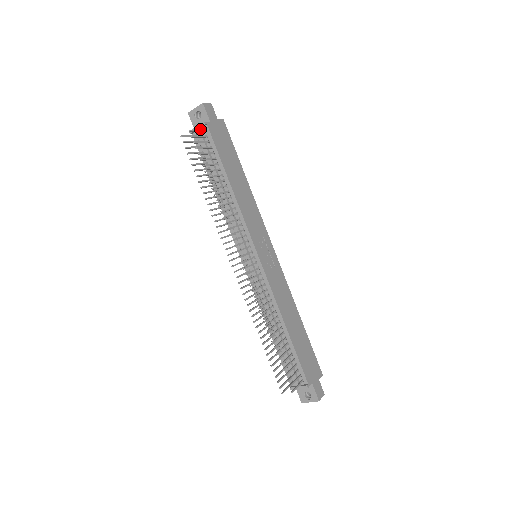
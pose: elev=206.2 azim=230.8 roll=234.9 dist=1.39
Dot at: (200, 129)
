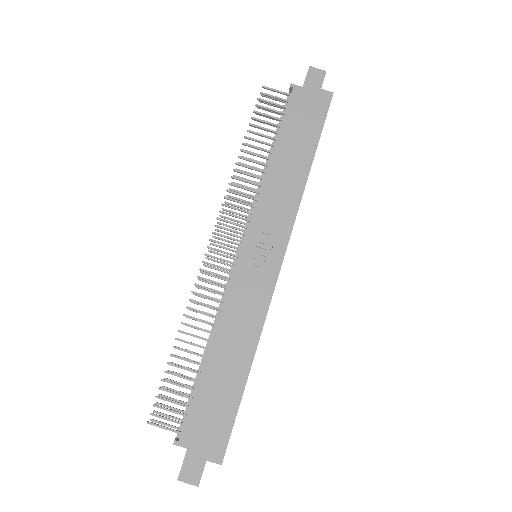
Dot at: (290, 94)
